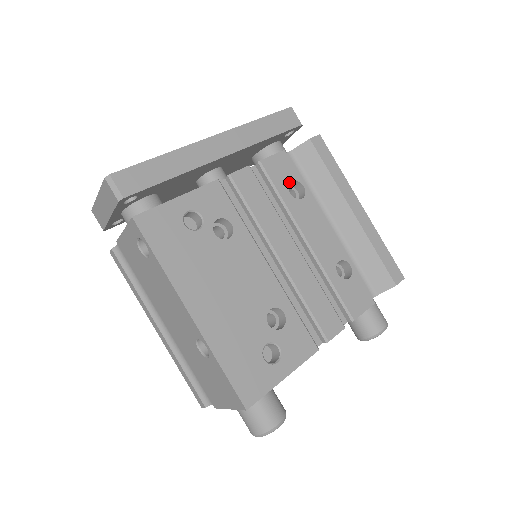
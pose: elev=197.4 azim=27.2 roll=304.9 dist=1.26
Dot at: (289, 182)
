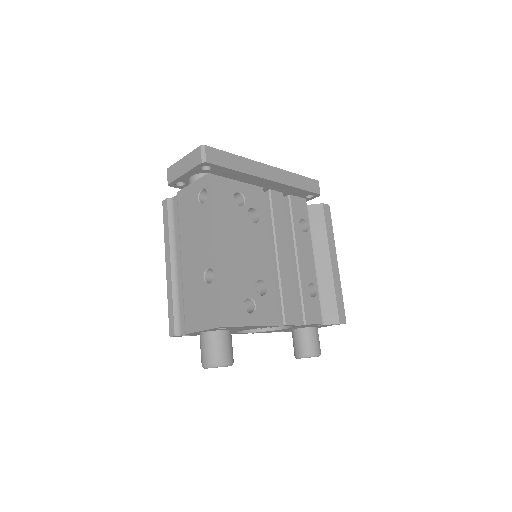
Dot at: (301, 218)
